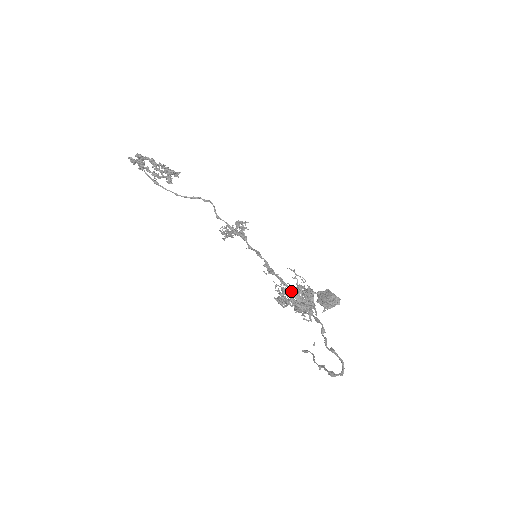
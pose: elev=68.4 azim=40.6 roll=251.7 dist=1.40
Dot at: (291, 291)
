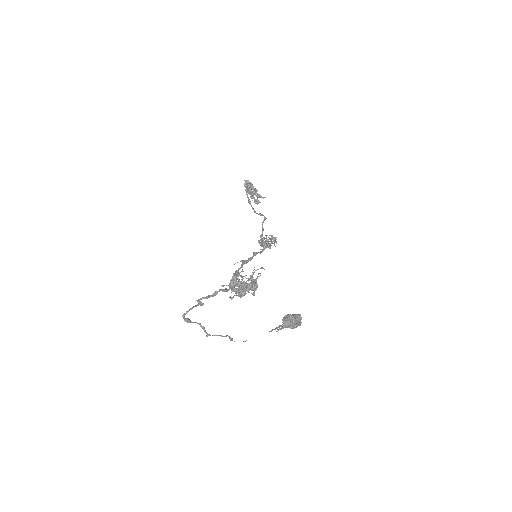
Dot at: (236, 271)
